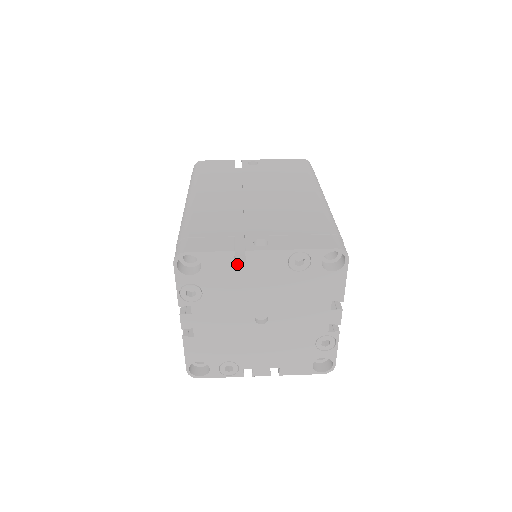
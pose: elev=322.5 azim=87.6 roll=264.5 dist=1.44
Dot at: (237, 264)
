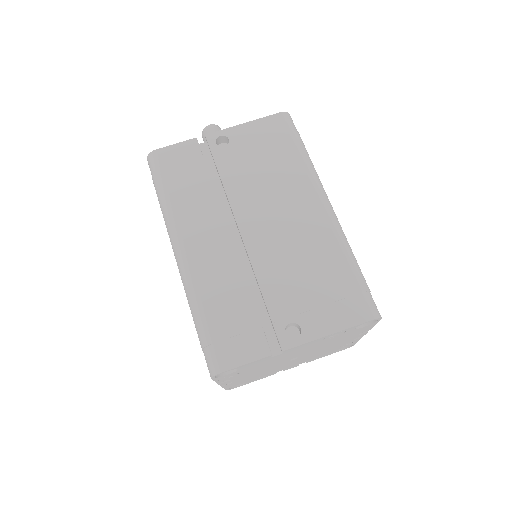
Dot at: (274, 357)
